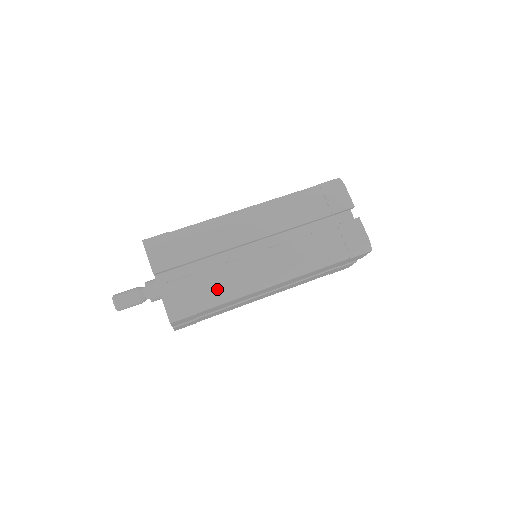
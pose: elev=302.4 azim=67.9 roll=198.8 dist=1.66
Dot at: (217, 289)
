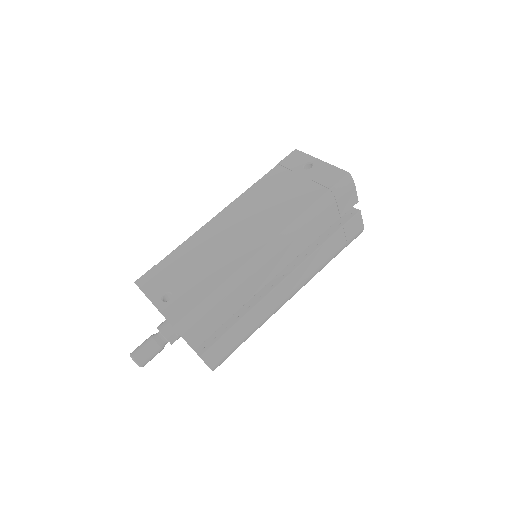
Dot at: (249, 330)
